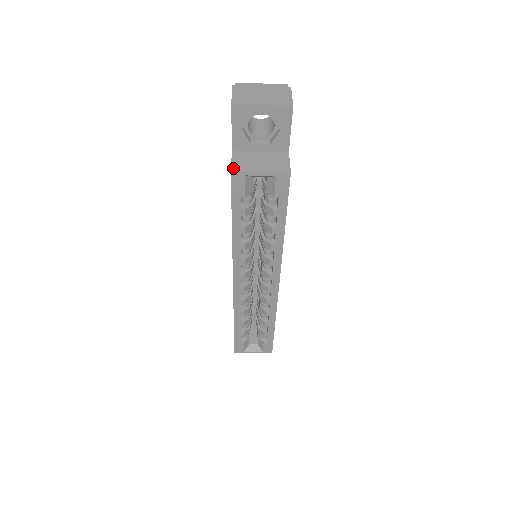
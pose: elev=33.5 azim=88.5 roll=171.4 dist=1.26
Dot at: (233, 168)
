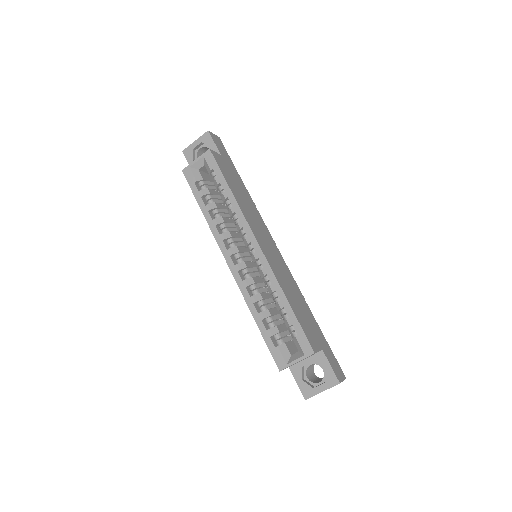
Dot at: (185, 170)
